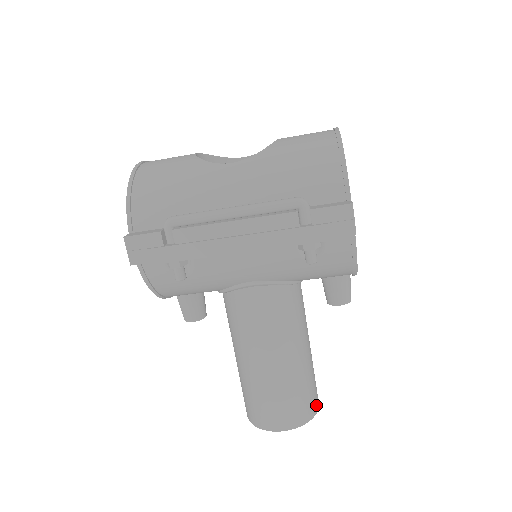
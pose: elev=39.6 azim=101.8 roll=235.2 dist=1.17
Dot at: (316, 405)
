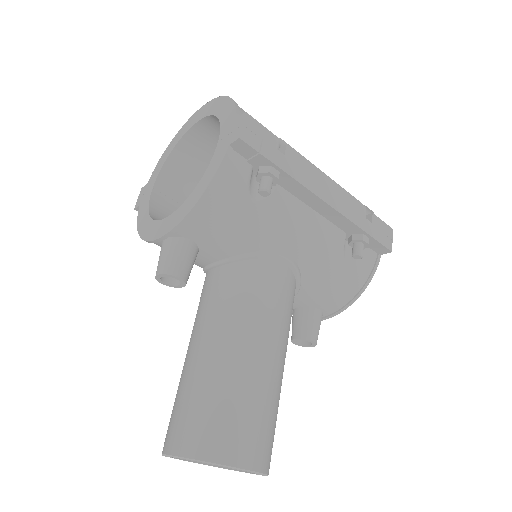
Dot at: occluded
